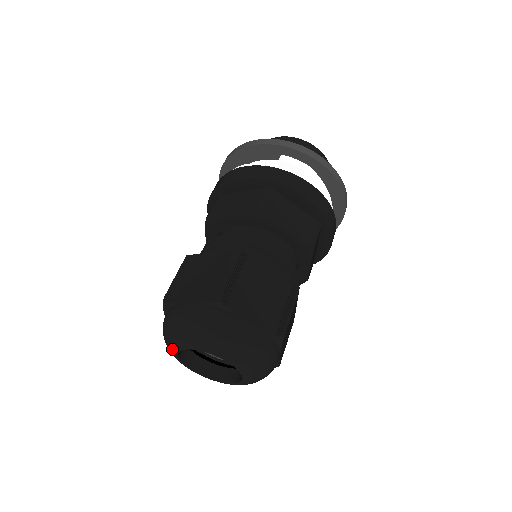
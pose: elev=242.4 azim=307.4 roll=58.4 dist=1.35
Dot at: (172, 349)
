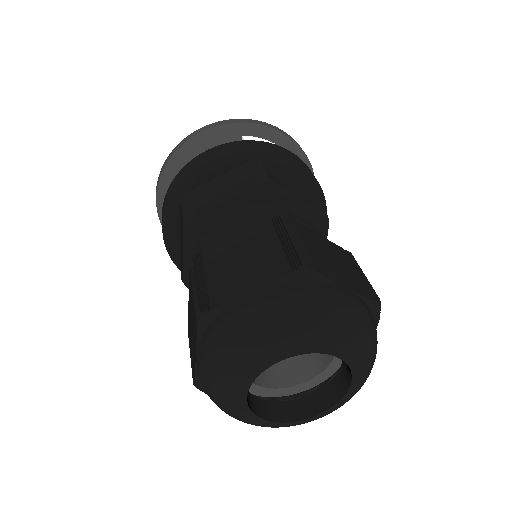
Dot at: (238, 384)
